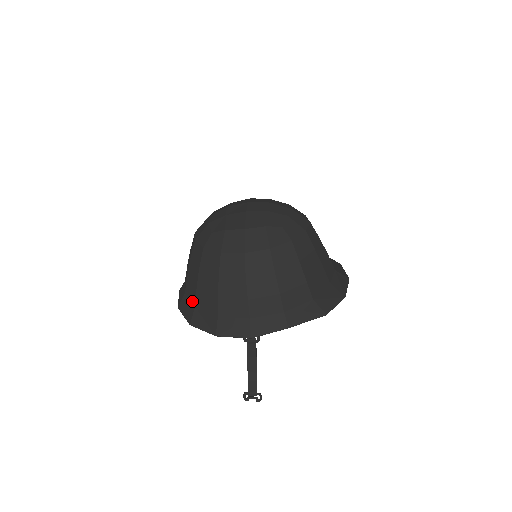
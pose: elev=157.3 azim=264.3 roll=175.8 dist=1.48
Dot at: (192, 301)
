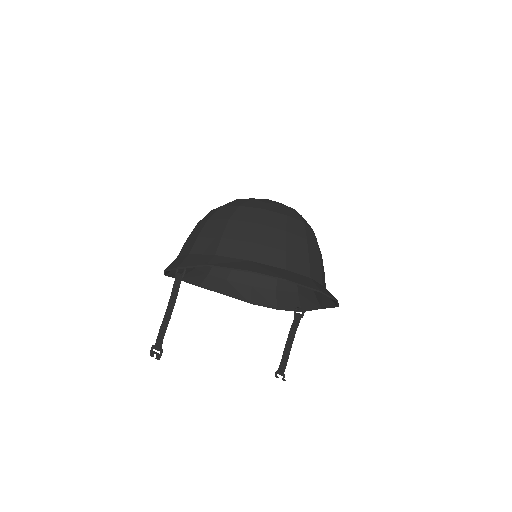
Dot at: occluded
